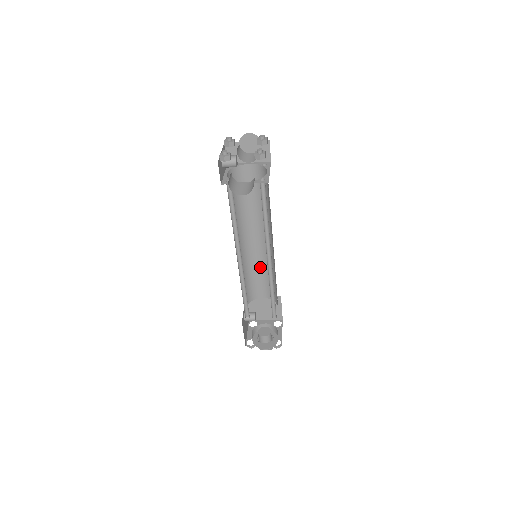
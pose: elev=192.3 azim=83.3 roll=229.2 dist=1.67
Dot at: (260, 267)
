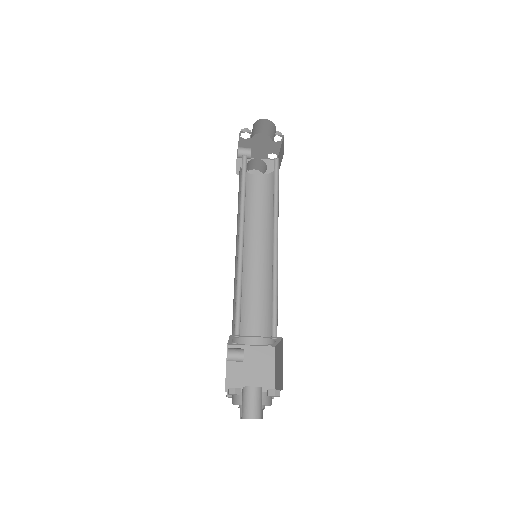
Dot at: (253, 294)
